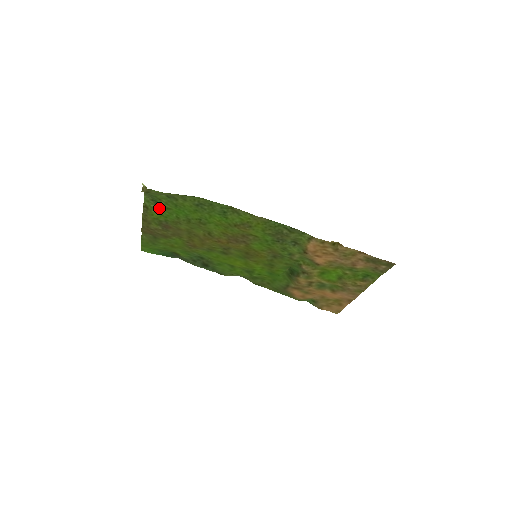
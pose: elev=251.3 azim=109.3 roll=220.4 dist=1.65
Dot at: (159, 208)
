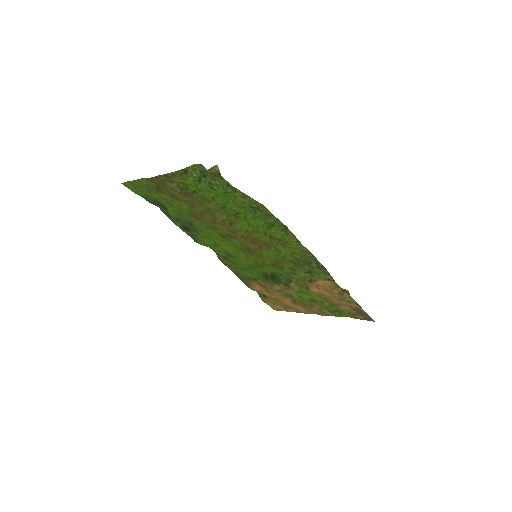
Dot at: (200, 180)
